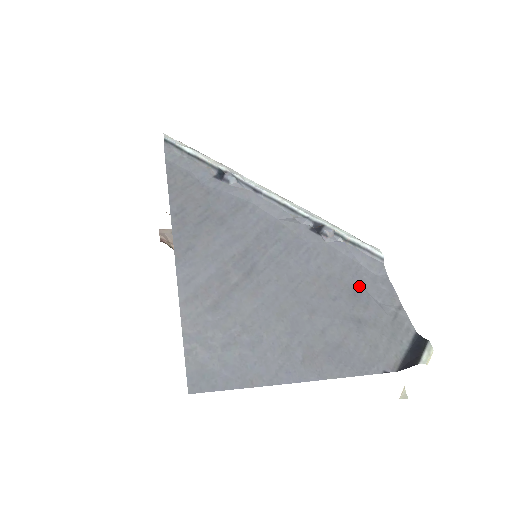
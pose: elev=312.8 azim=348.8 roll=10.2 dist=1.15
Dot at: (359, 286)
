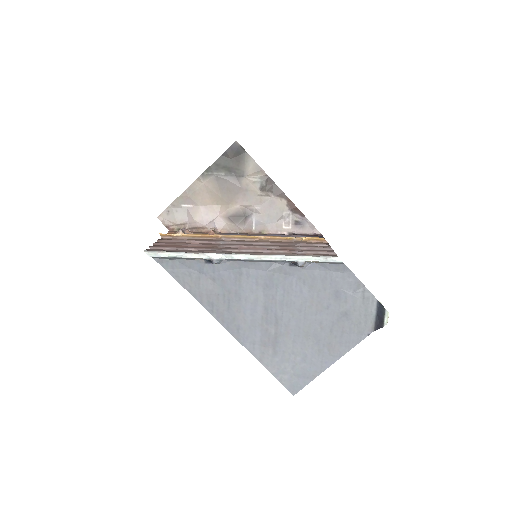
Dot at: (337, 289)
